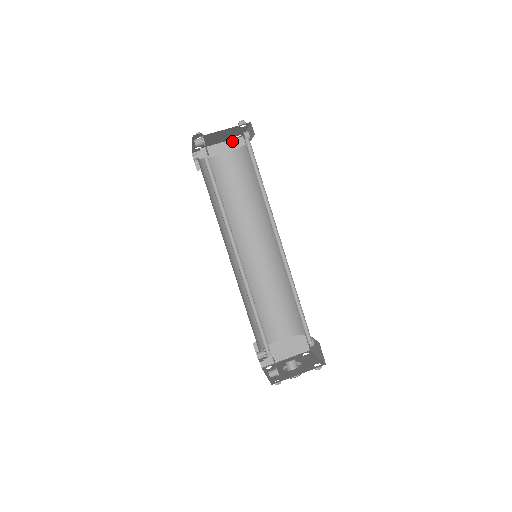
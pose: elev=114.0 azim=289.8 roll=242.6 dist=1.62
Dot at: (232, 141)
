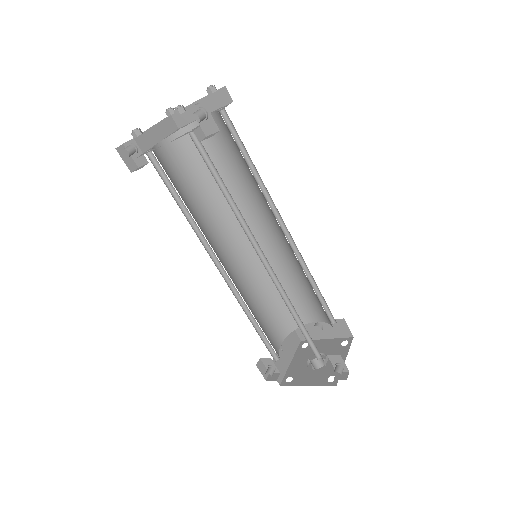
Dot at: (162, 123)
